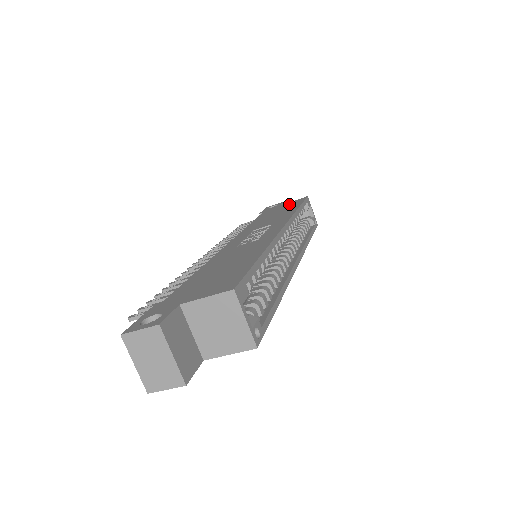
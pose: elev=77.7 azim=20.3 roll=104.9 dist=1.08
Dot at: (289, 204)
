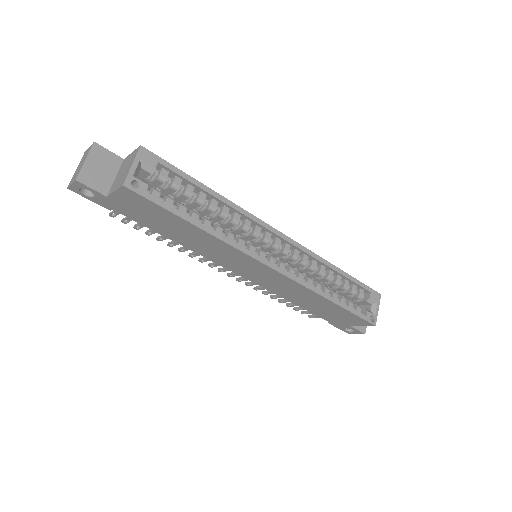
Dot at: occluded
